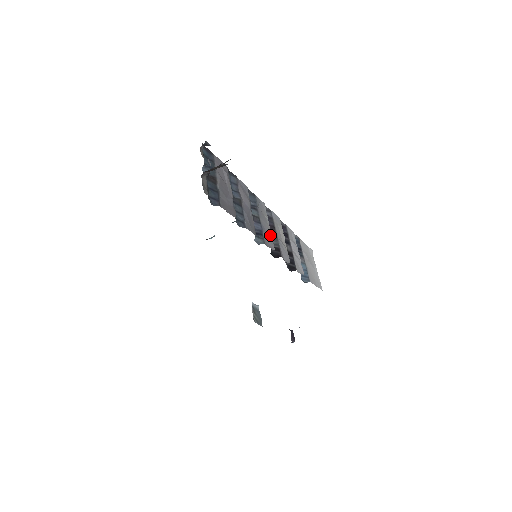
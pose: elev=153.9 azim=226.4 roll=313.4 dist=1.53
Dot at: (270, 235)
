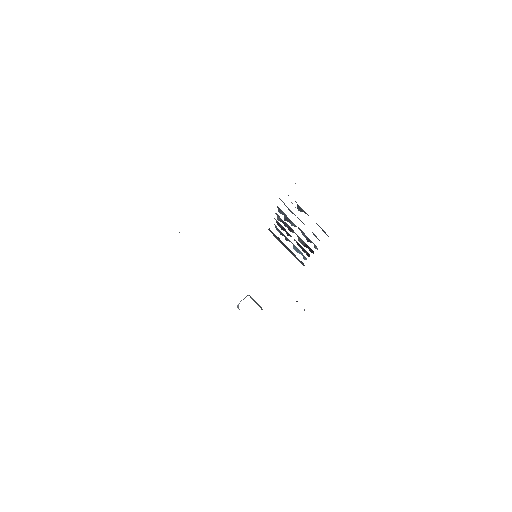
Dot at: occluded
